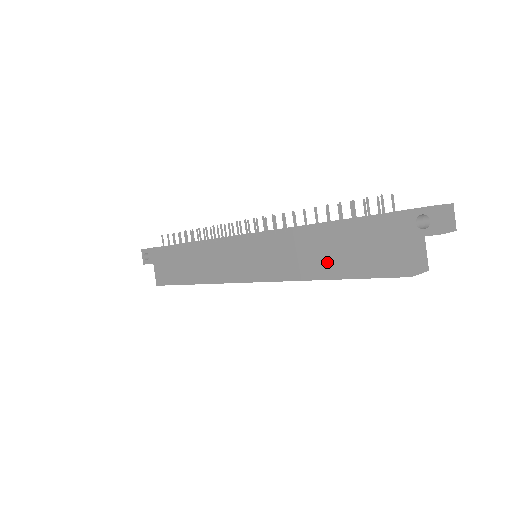
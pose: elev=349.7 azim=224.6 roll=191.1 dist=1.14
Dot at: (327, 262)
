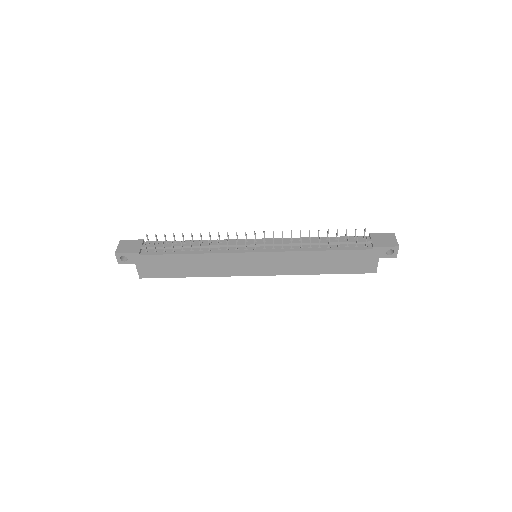
Dot at: (326, 267)
